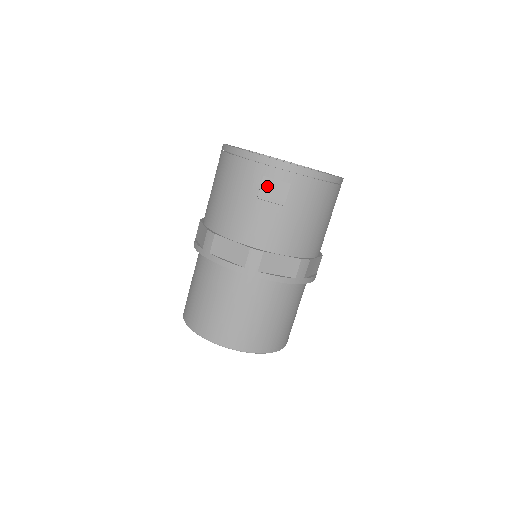
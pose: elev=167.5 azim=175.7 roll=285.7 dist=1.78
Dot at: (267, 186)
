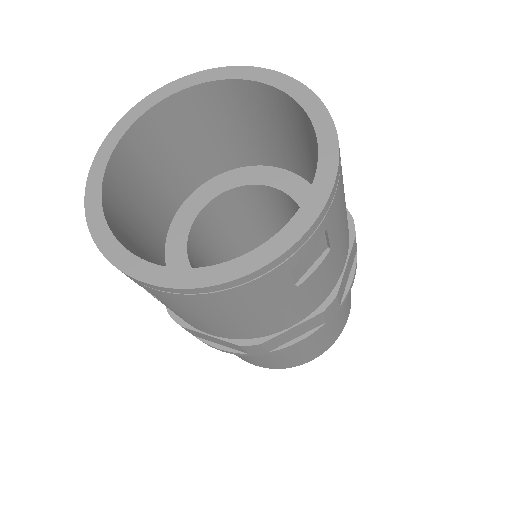
Dot at: (297, 266)
